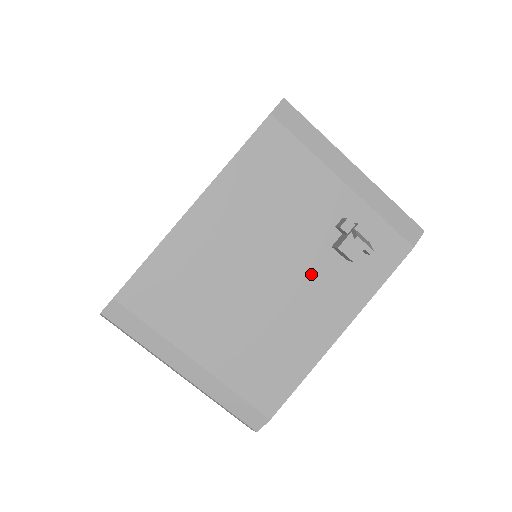
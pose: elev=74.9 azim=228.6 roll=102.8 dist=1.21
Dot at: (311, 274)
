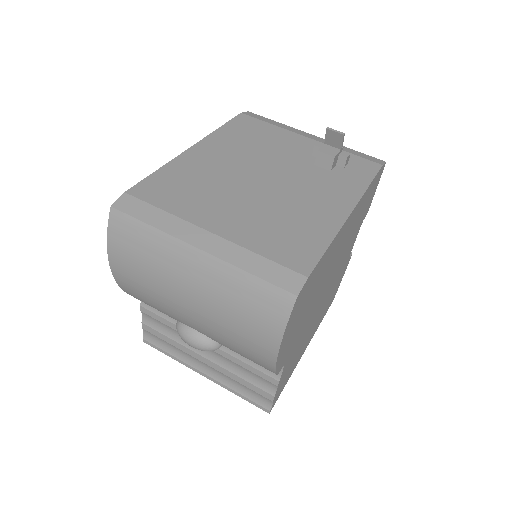
Dot at: (304, 178)
